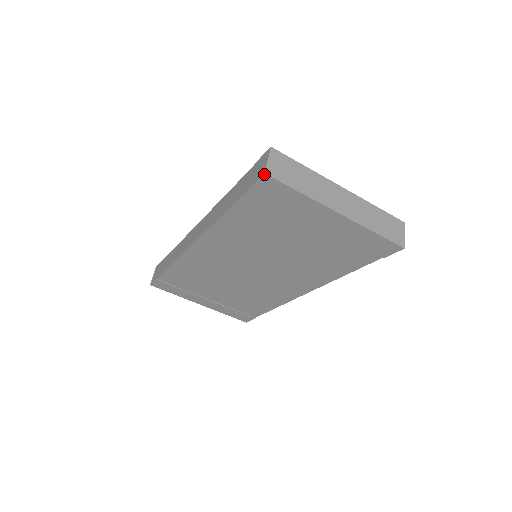
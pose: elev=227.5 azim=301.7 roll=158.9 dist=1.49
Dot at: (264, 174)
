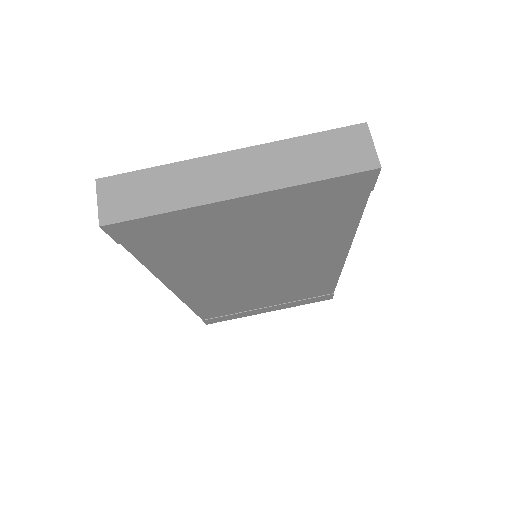
Dot at: (100, 227)
